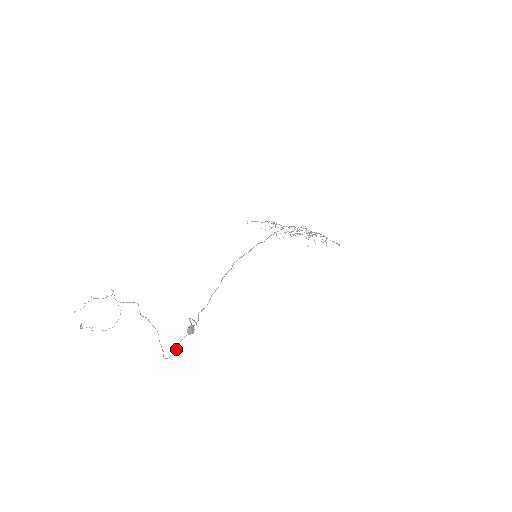
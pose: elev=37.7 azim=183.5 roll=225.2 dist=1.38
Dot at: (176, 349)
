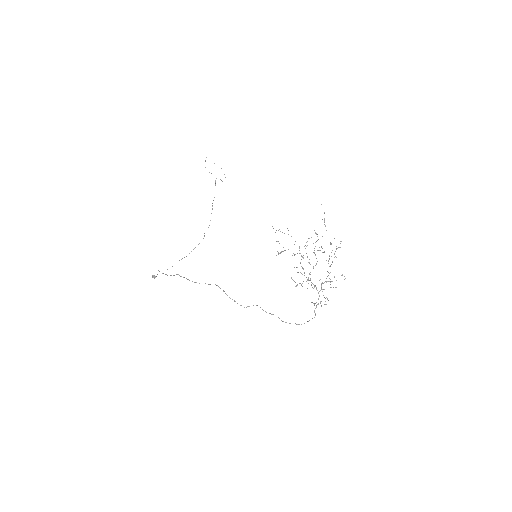
Dot at: (181, 259)
